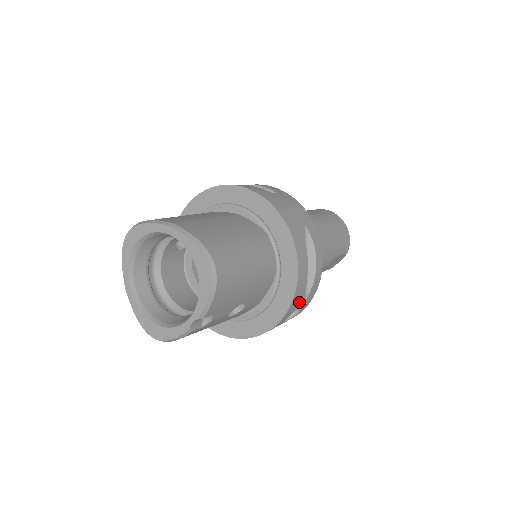
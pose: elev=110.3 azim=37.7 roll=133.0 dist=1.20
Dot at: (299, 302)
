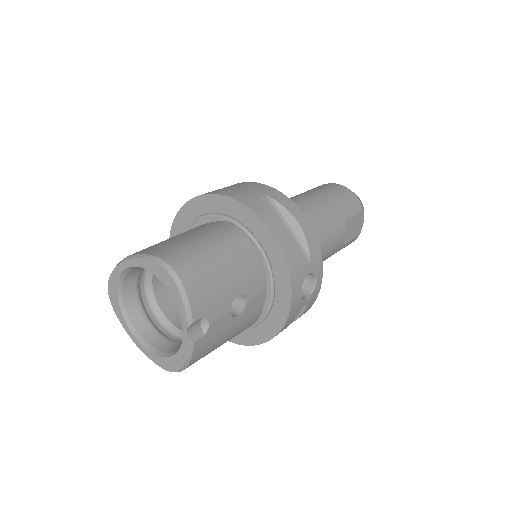
Dot at: (302, 267)
